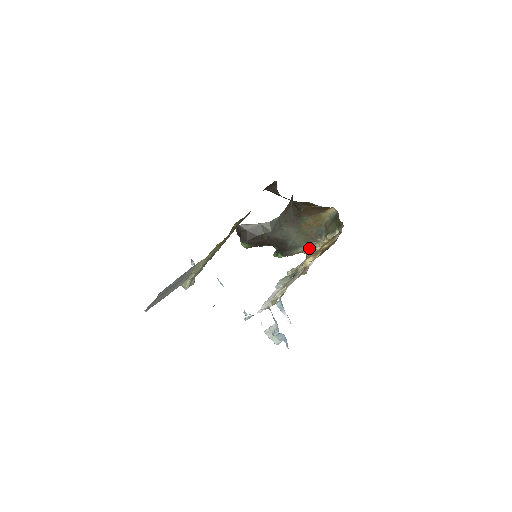
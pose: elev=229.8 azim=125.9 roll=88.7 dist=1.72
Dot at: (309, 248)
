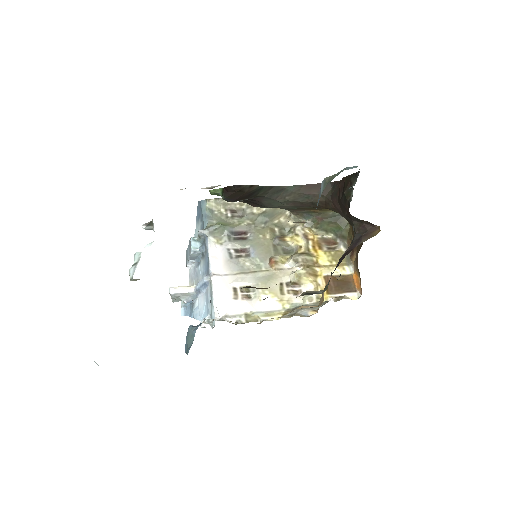
Dot at: occluded
